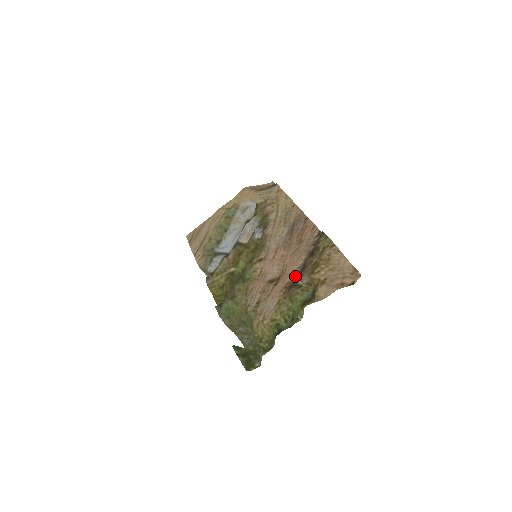
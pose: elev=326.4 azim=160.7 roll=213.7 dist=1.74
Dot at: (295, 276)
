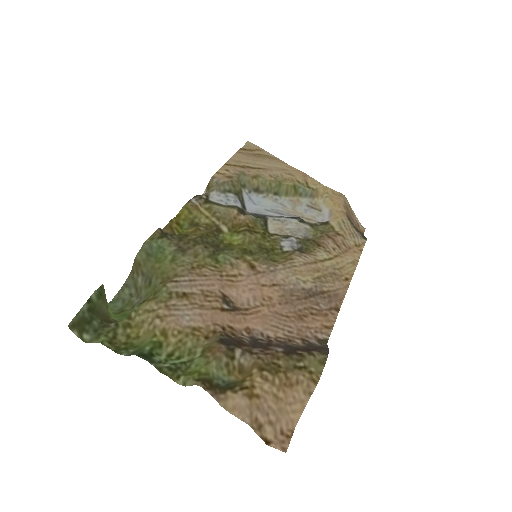
Dot at: (247, 335)
